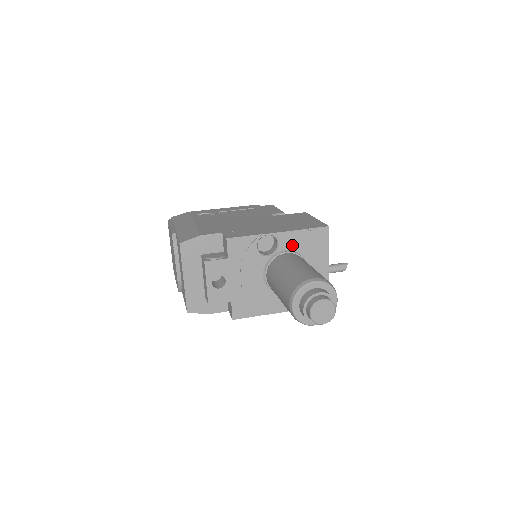
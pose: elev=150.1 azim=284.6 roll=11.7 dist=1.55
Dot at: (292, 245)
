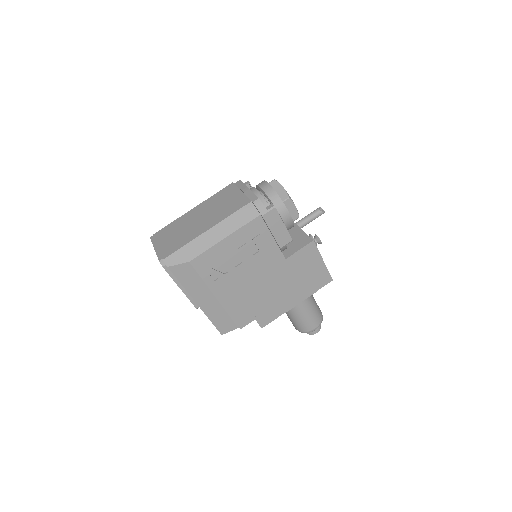
Dot at: occluded
